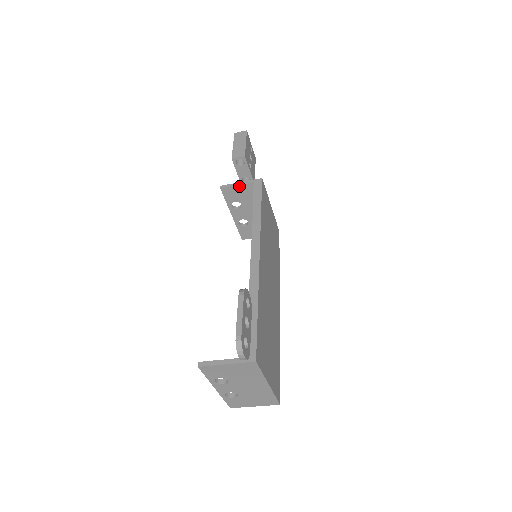
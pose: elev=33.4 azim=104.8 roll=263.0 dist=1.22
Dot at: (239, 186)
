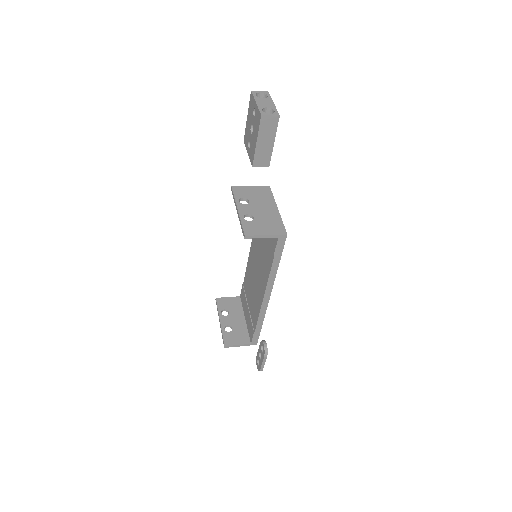
Dot at: (263, 237)
